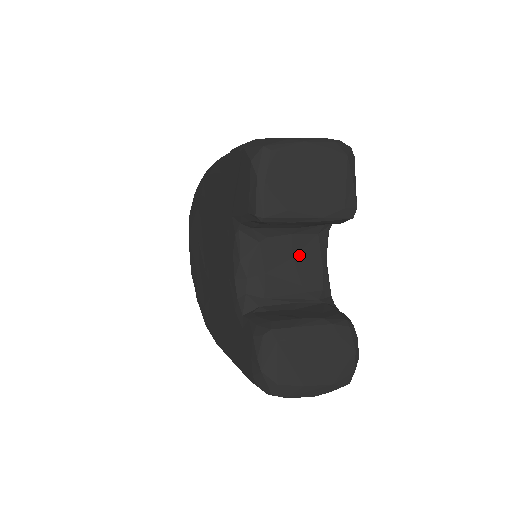
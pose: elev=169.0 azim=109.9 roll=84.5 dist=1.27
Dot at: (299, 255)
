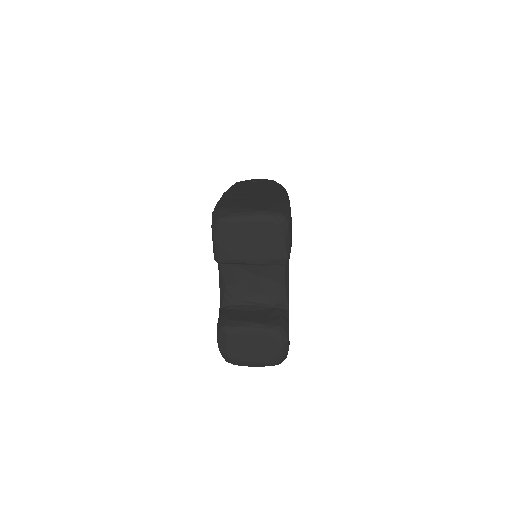
Dot at: (262, 274)
